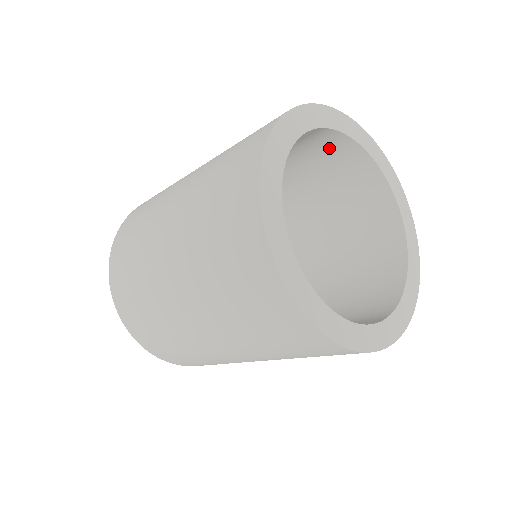
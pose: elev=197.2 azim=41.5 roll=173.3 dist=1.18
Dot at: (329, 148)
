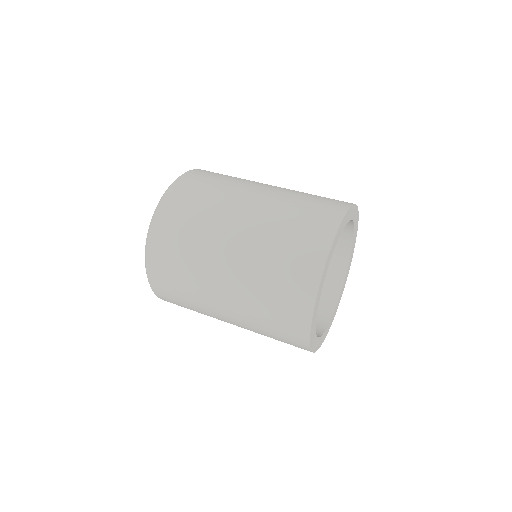
Dot at: occluded
